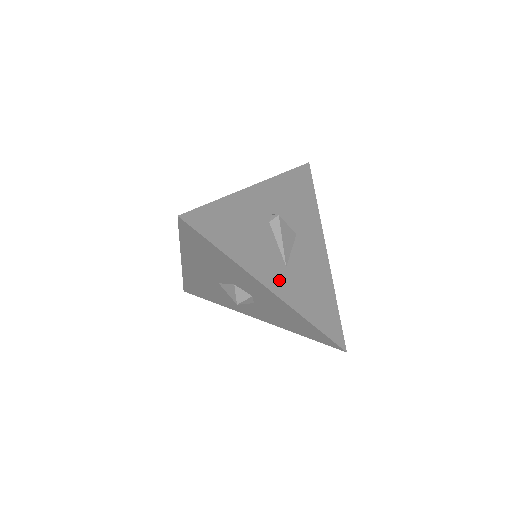
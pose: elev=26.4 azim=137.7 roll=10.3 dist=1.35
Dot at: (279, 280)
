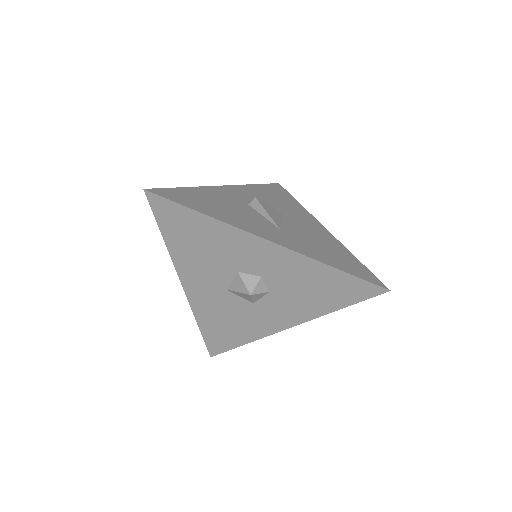
Dot at: (275, 236)
